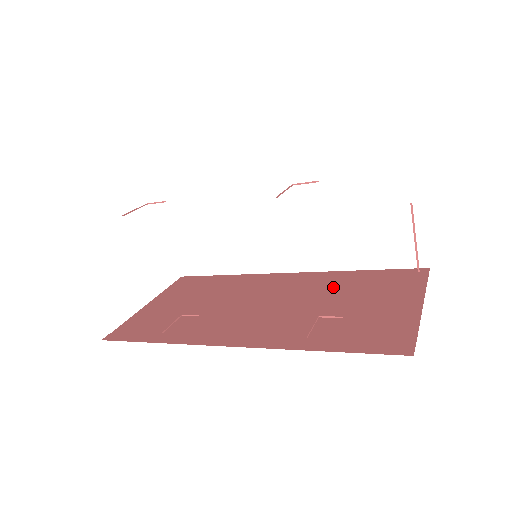
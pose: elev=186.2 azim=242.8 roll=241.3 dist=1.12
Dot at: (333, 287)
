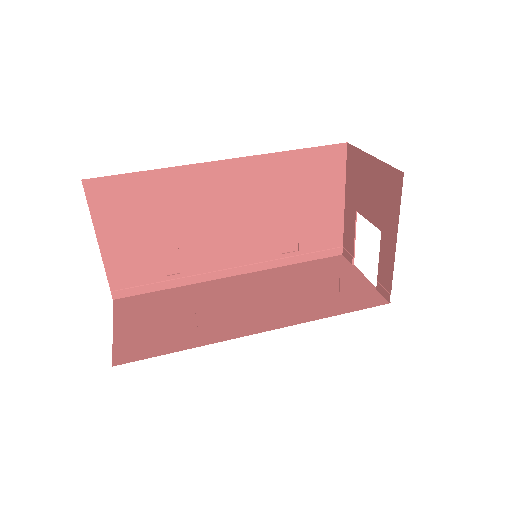
Dot at: (278, 185)
